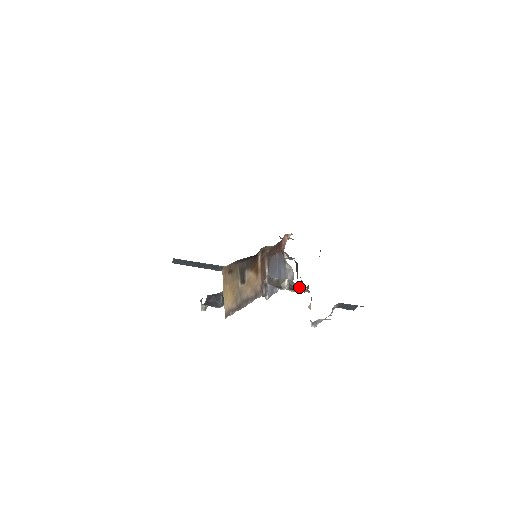
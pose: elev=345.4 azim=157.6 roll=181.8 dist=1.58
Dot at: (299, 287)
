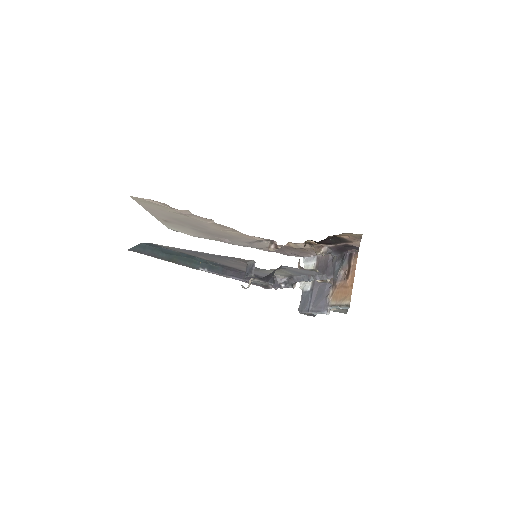
Dot at: occluded
